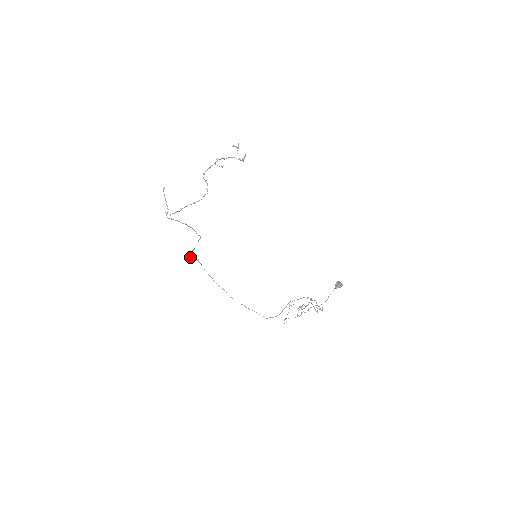
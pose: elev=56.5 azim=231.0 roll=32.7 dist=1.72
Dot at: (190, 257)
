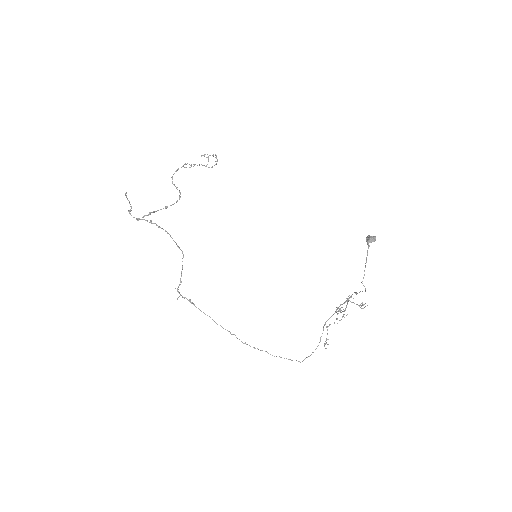
Dot at: (178, 297)
